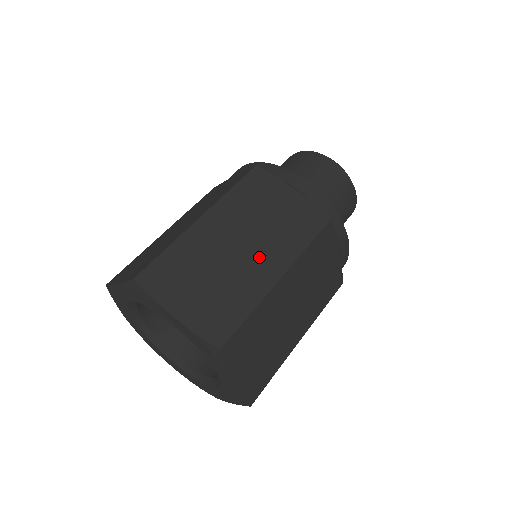
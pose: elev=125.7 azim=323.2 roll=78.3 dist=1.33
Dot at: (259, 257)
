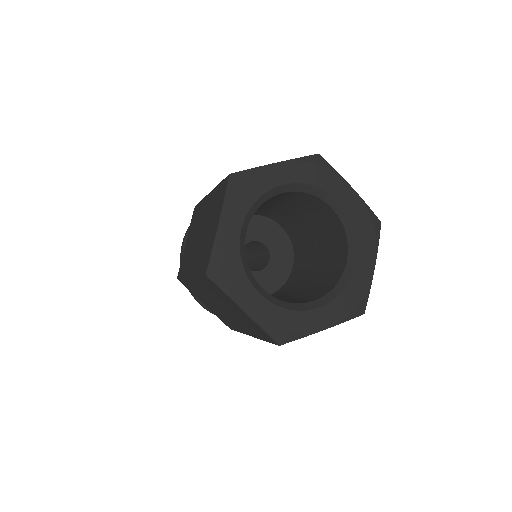
Dot at: occluded
